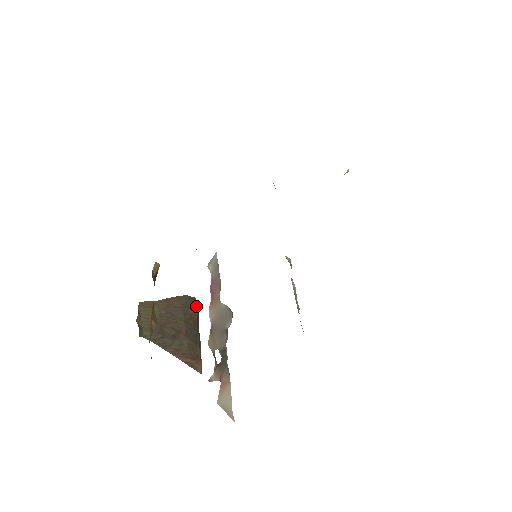
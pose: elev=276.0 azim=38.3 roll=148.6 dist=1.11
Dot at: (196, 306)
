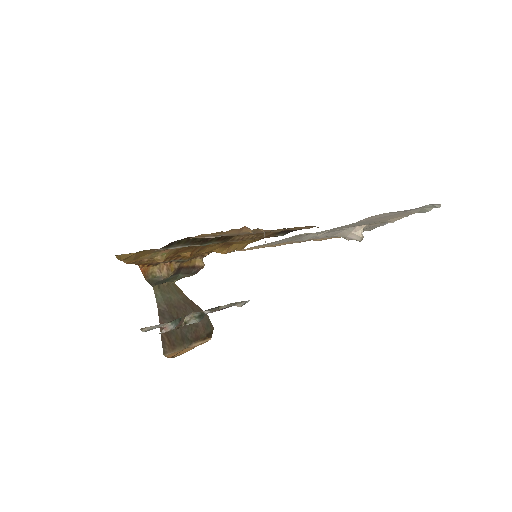
Dot at: (208, 329)
